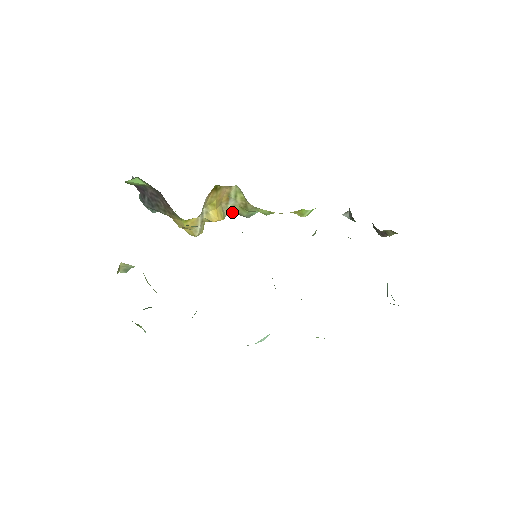
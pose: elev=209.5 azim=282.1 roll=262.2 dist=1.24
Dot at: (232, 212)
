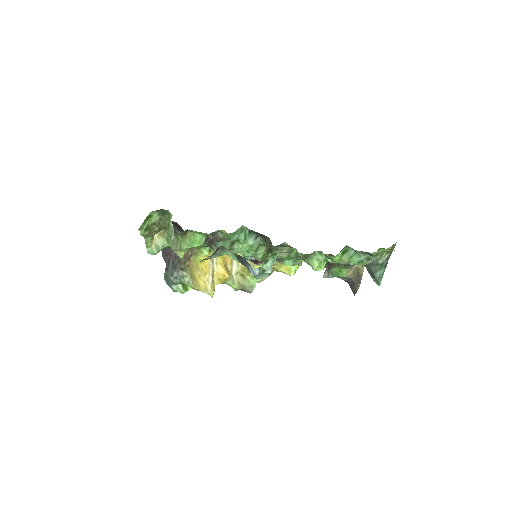
Dot at: (236, 284)
